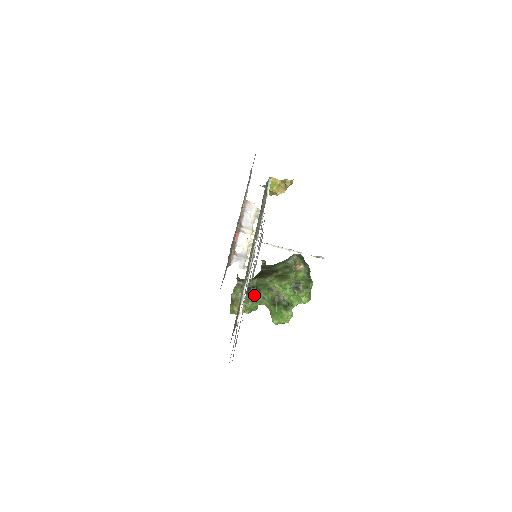
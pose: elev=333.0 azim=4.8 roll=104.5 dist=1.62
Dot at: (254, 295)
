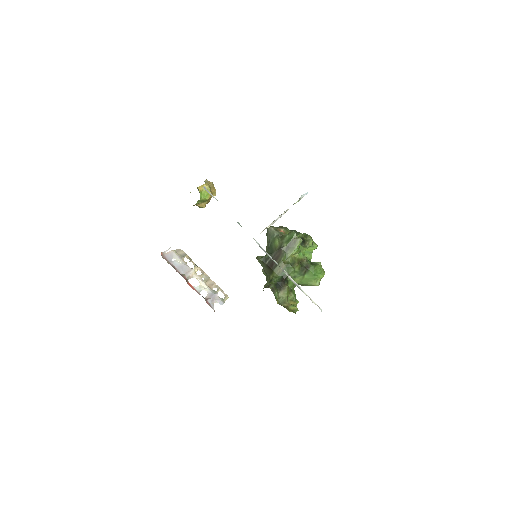
Dot at: (287, 284)
